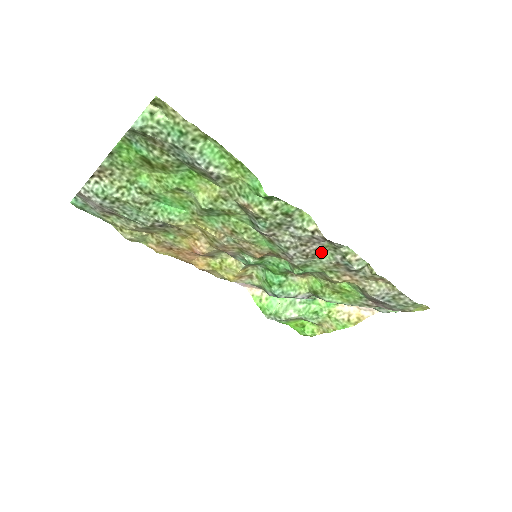
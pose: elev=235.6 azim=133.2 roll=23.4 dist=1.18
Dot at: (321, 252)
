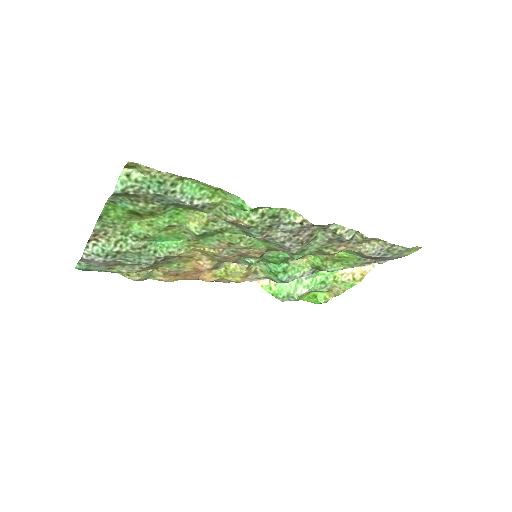
Dot at: (313, 236)
